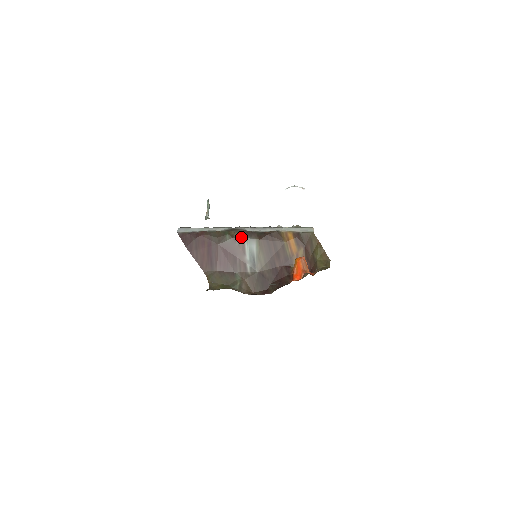
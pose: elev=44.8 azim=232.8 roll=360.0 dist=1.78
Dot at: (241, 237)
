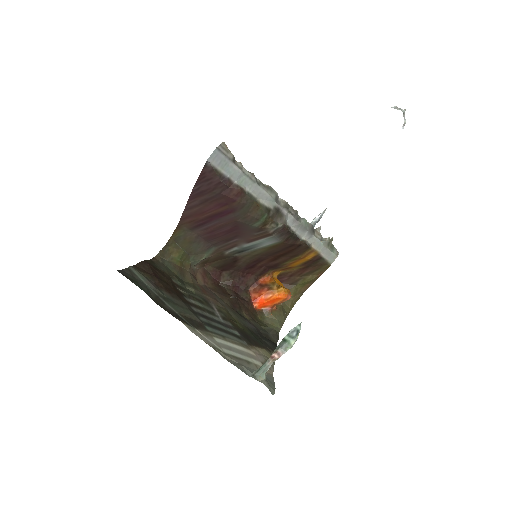
Dot at: (271, 233)
